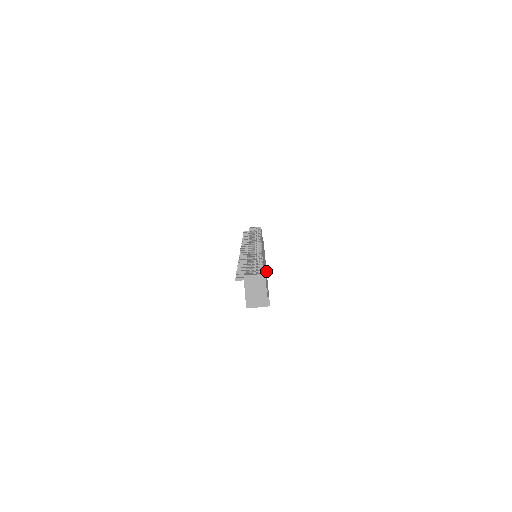
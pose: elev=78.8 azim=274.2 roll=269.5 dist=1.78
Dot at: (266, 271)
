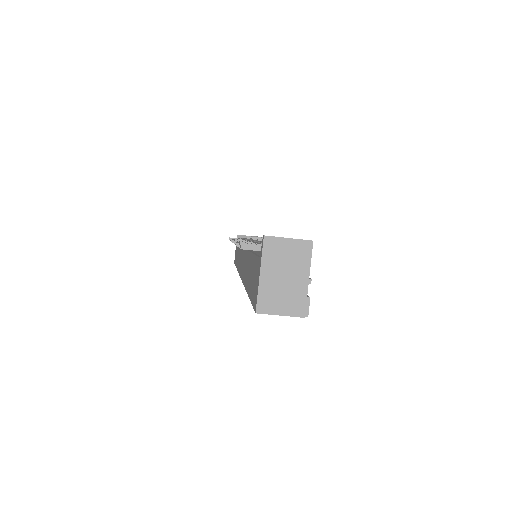
Dot at: occluded
